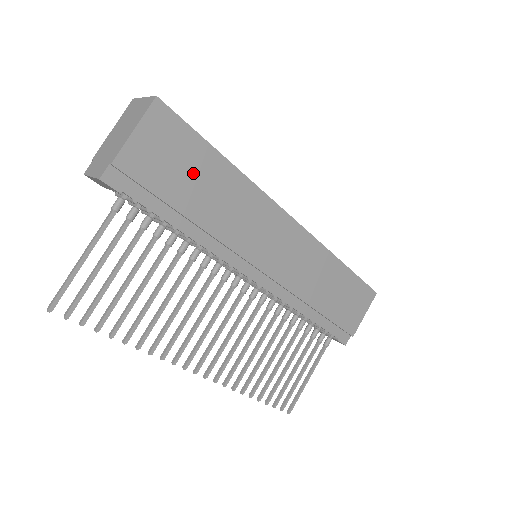
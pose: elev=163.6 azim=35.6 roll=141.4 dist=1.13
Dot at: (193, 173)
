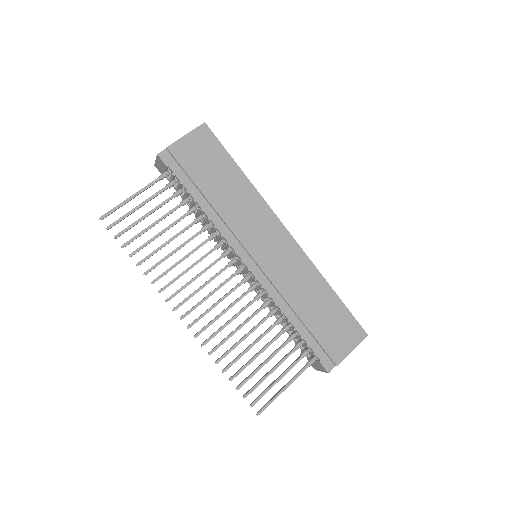
Dot at: (216, 171)
